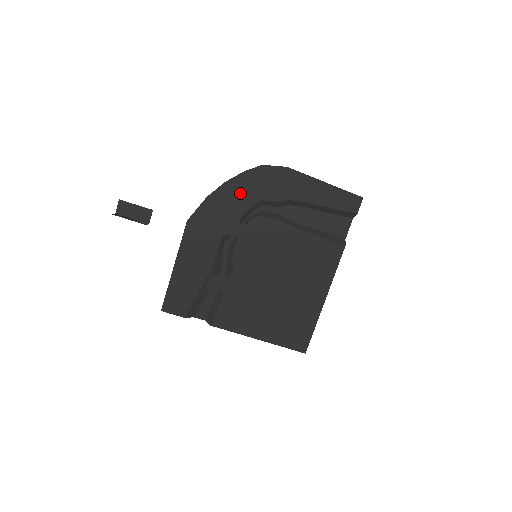
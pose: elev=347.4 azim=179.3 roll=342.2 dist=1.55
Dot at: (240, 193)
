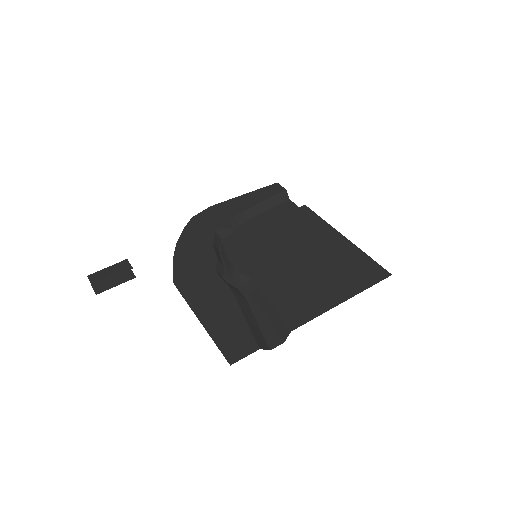
Dot at: (195, 239)
